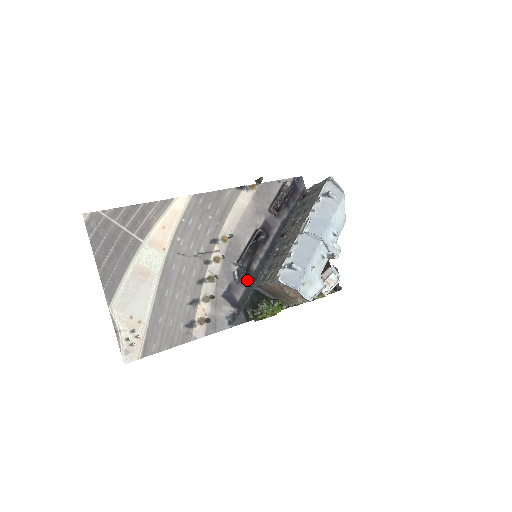
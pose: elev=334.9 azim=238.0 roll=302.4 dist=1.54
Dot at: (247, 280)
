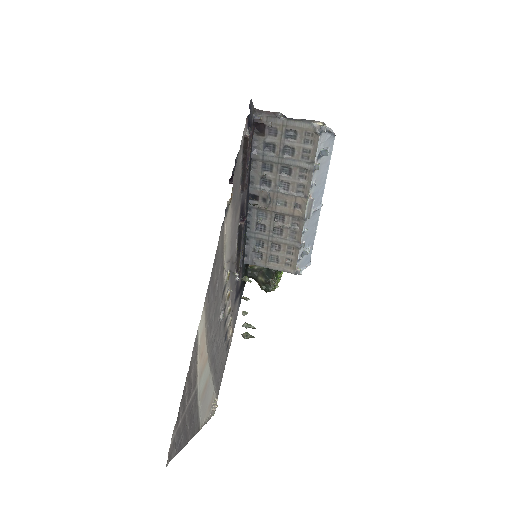
Dot at: (241, 267)
